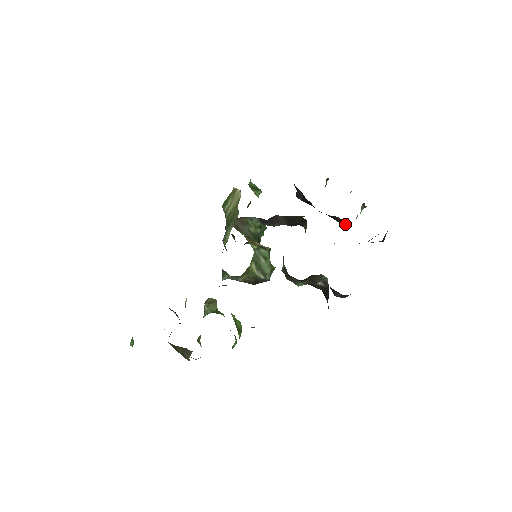
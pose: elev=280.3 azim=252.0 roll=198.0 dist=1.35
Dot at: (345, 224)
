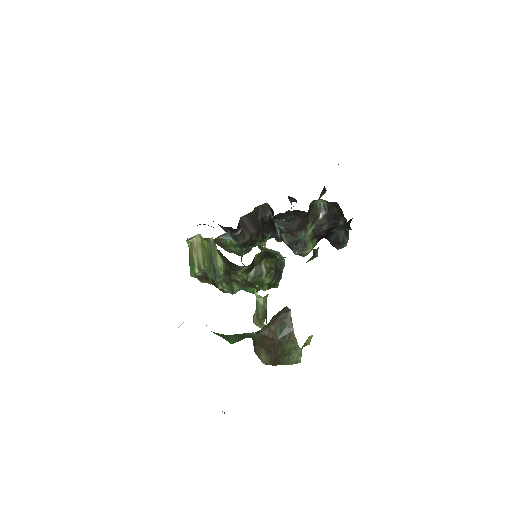
Dot at: occluded
